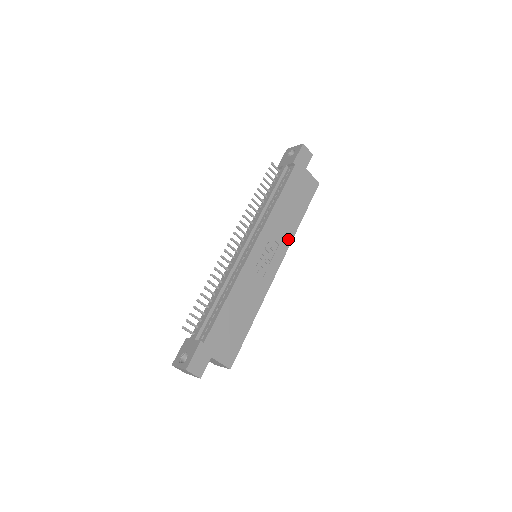
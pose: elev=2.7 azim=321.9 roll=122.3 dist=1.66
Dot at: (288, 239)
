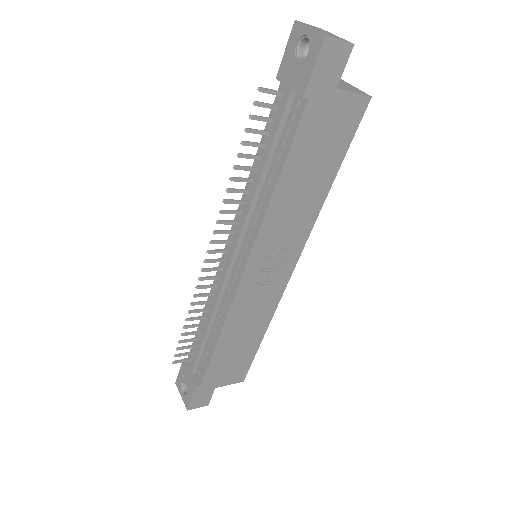
Dot at: (306, 226)
